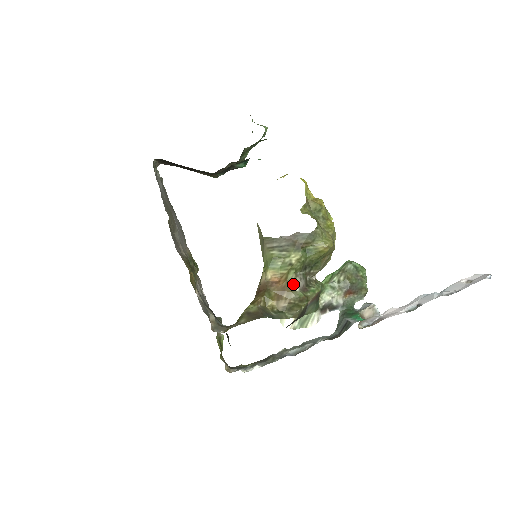
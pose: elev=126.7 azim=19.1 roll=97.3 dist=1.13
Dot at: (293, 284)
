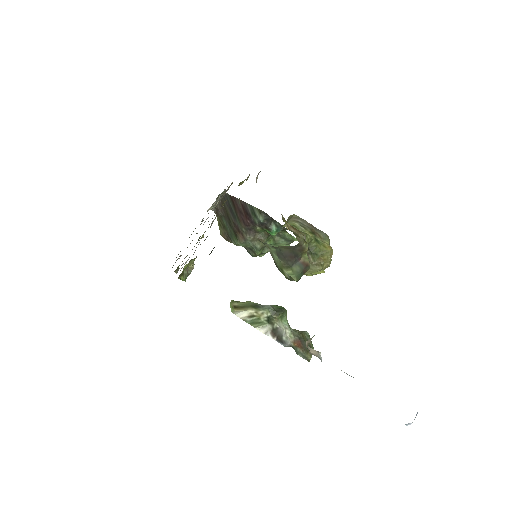
Dot at: (303, 235)
